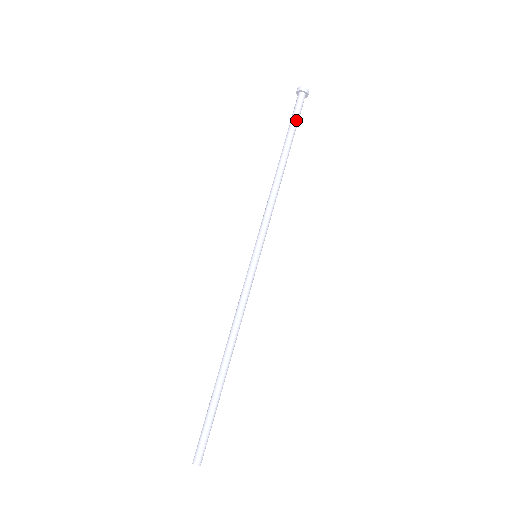
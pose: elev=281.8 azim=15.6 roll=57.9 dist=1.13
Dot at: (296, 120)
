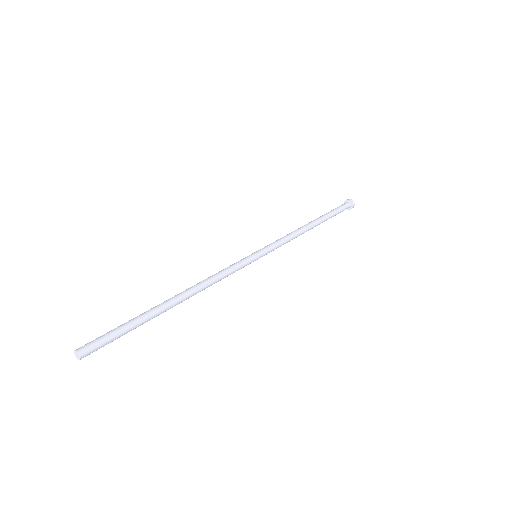
Dot at: (337, 213)
